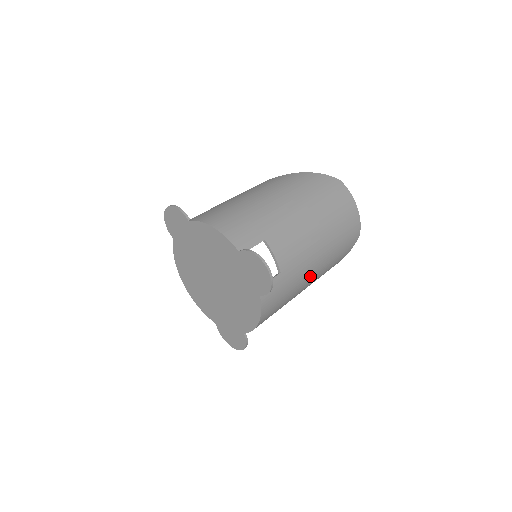
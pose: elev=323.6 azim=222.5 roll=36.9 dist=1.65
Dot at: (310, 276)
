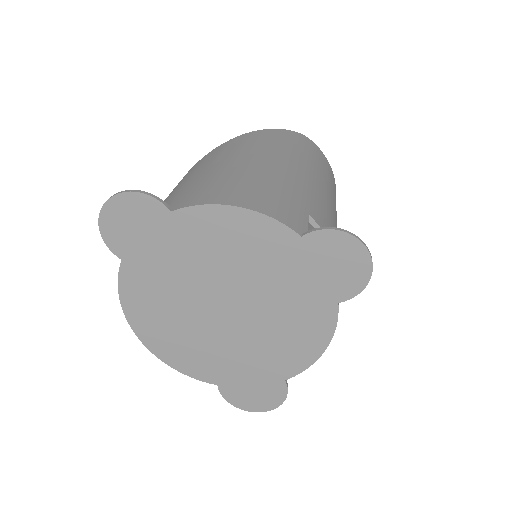
Dot at: occluded
